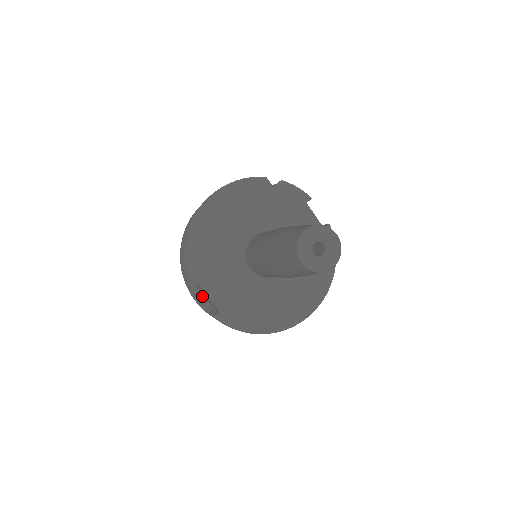
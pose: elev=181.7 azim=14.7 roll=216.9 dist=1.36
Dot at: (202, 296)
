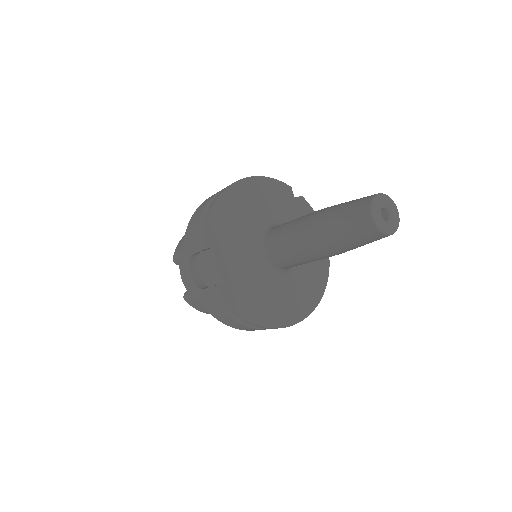
Dot at: (197, 272)
